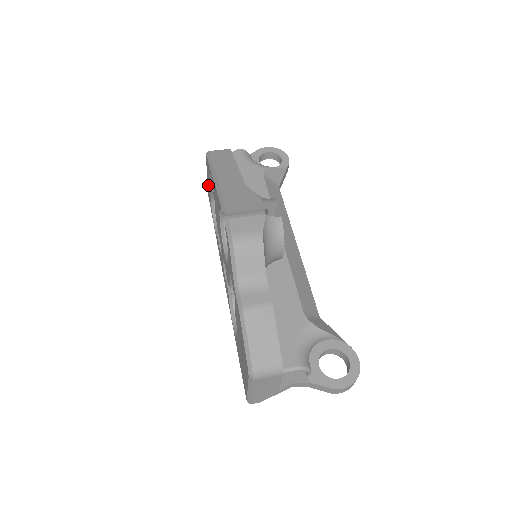
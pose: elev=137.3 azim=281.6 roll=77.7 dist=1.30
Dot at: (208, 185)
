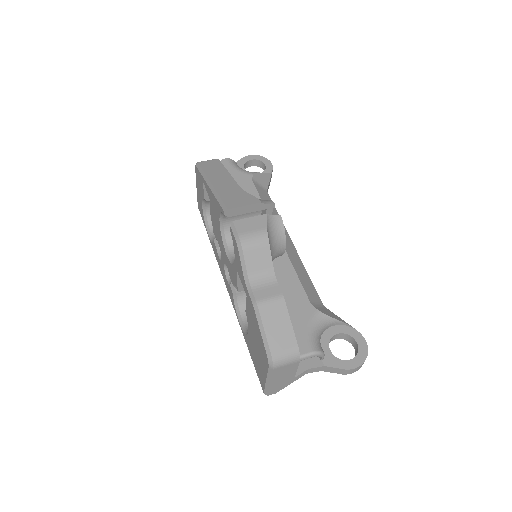
Dot at: (198, 195)
